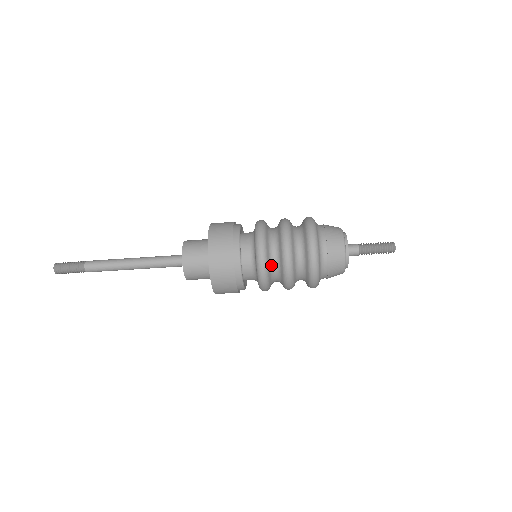
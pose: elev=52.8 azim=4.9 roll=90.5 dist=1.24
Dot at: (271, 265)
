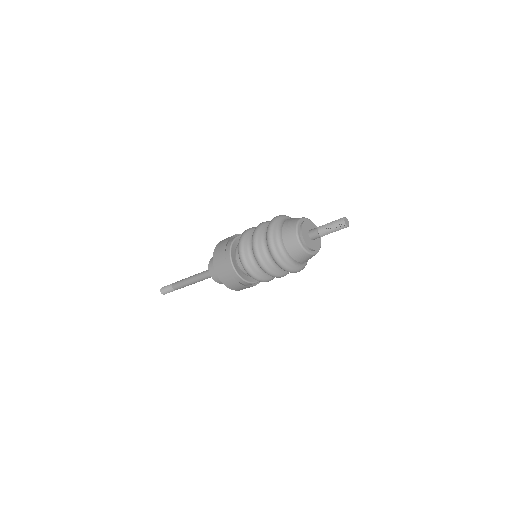
Dot at: (252, 260)
